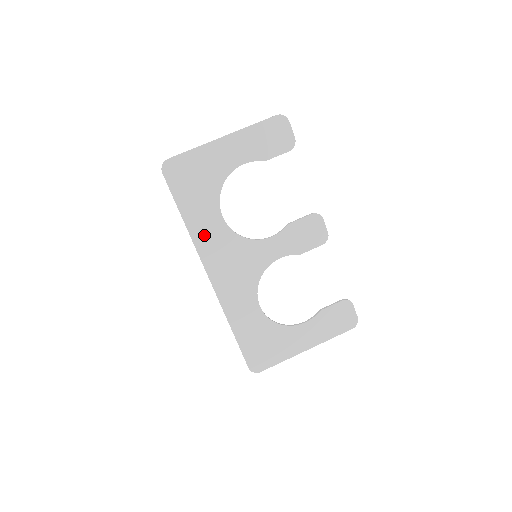
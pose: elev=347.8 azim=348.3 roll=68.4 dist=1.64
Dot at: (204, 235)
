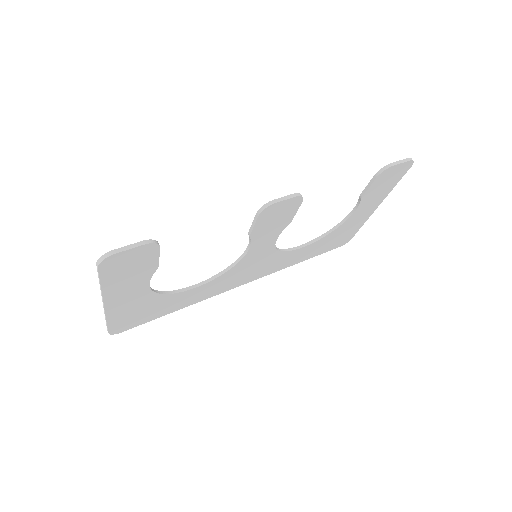
Dot at: (203, 295)
